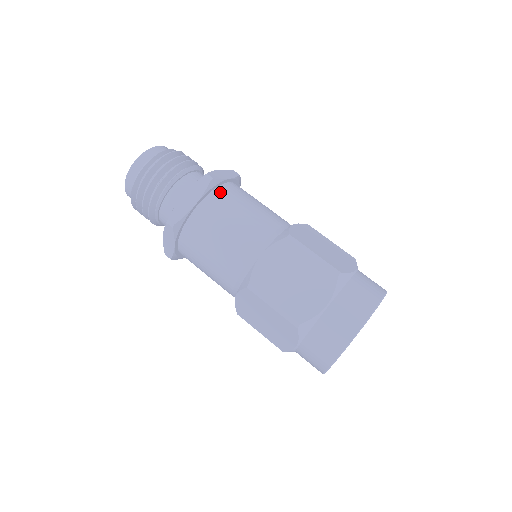
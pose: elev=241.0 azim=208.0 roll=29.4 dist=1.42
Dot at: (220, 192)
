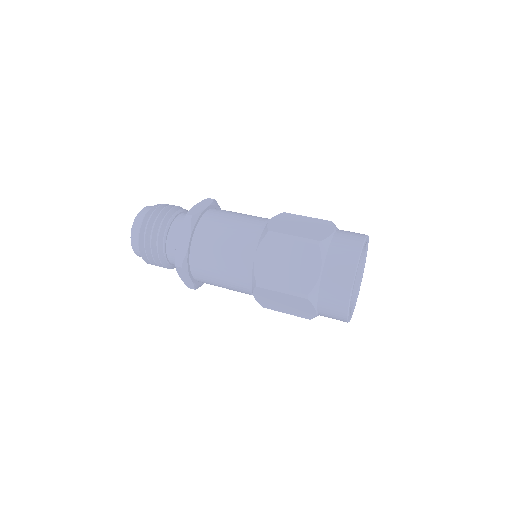
Dot at: occluded
